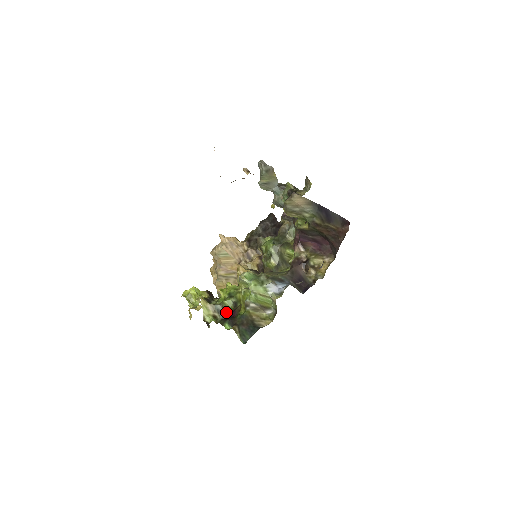
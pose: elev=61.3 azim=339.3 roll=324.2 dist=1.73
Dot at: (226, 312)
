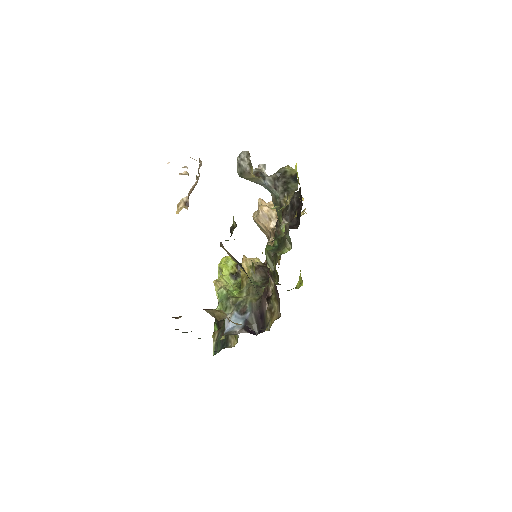
Dot at: occluded
